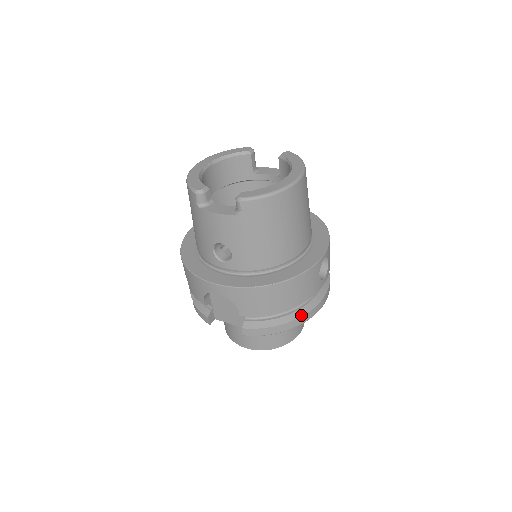
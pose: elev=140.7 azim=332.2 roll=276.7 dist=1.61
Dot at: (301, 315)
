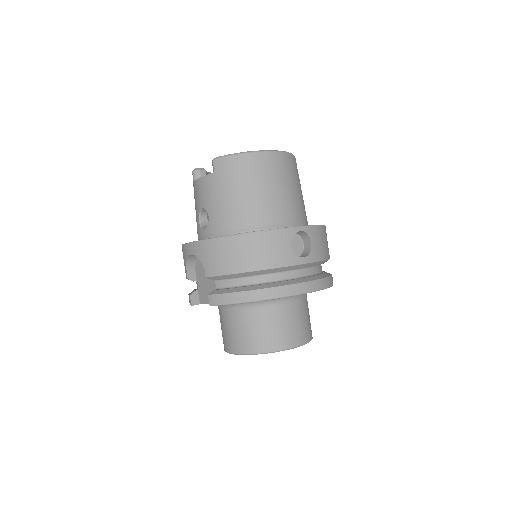
Dot at: (268, 287)
